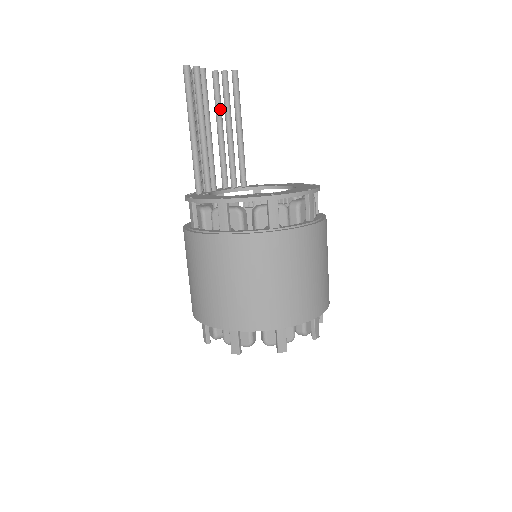
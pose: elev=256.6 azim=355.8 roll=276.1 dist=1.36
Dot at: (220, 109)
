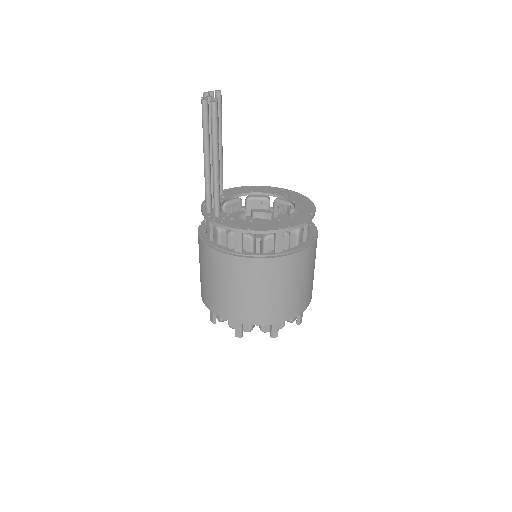
Dot at: occluded
